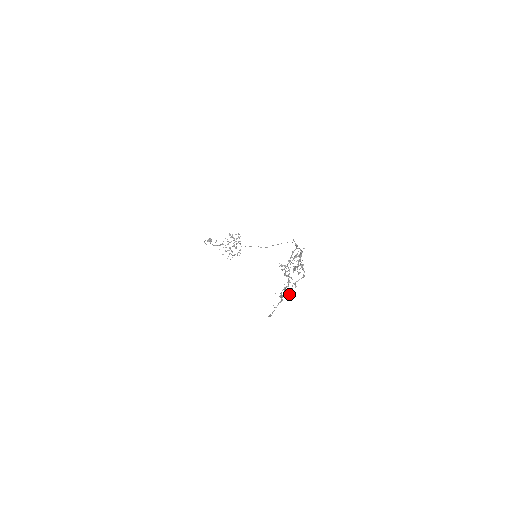
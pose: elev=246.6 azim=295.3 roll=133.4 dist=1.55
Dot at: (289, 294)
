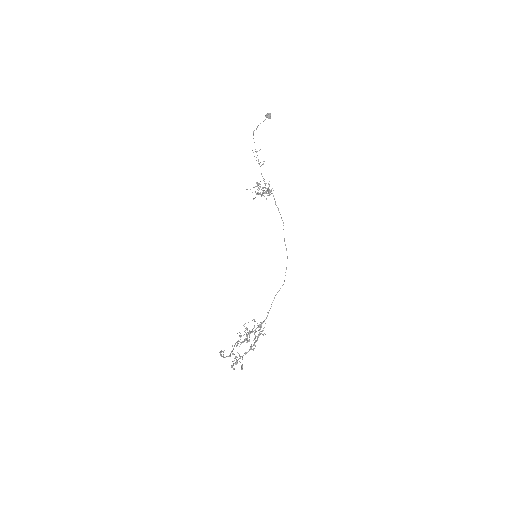
Dot at: (236, 357)
